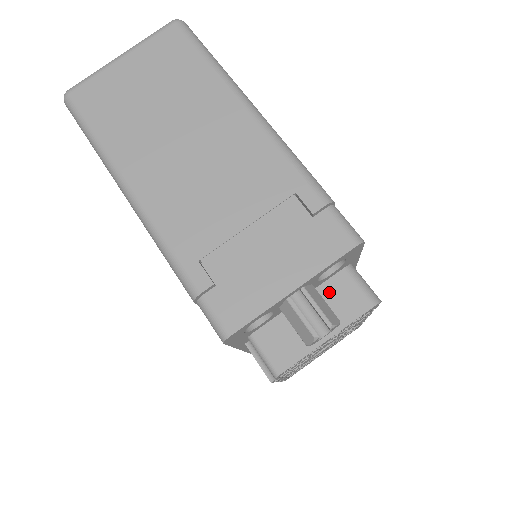
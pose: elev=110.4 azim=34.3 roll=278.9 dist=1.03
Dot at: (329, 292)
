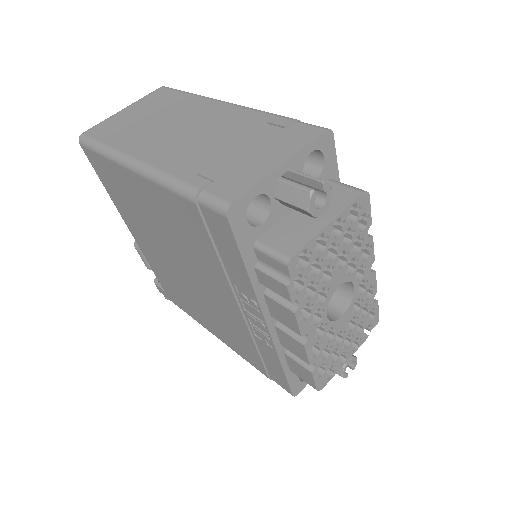
Dot at: occluded
